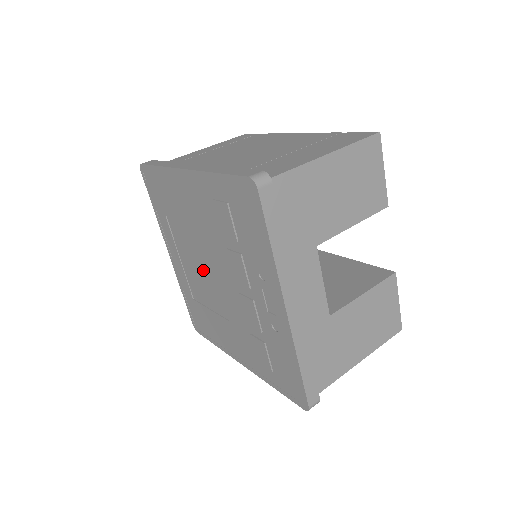
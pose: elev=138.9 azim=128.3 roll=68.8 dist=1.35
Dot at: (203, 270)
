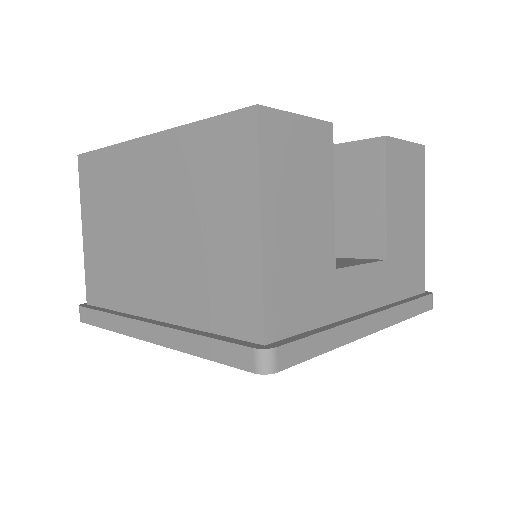
Dot at: occluded
